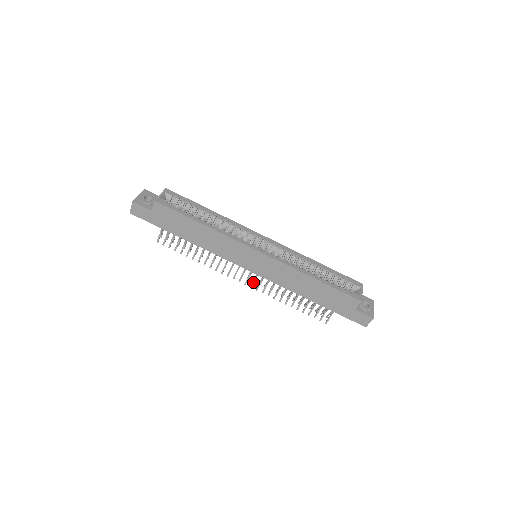
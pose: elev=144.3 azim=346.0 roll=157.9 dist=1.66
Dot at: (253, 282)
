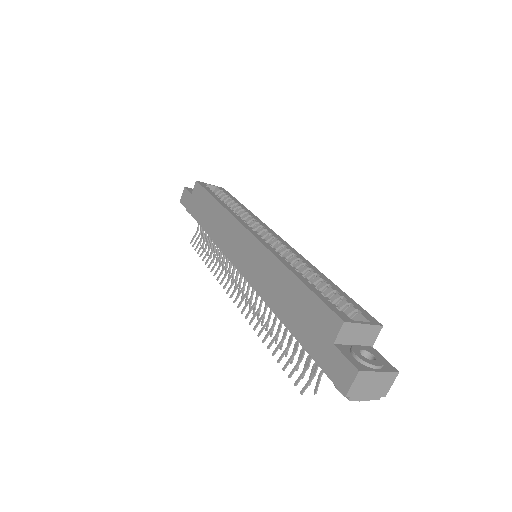
Dot at: (242, 299)
